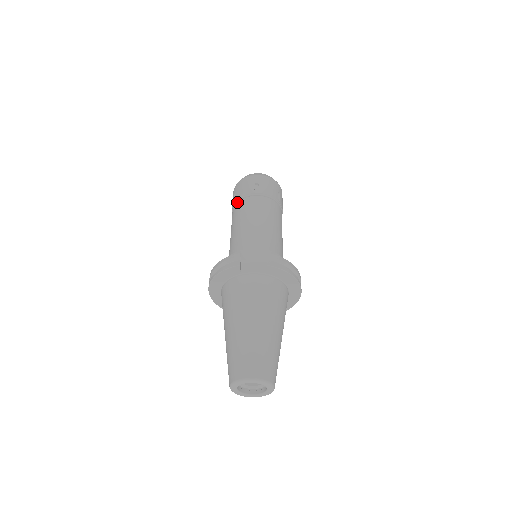
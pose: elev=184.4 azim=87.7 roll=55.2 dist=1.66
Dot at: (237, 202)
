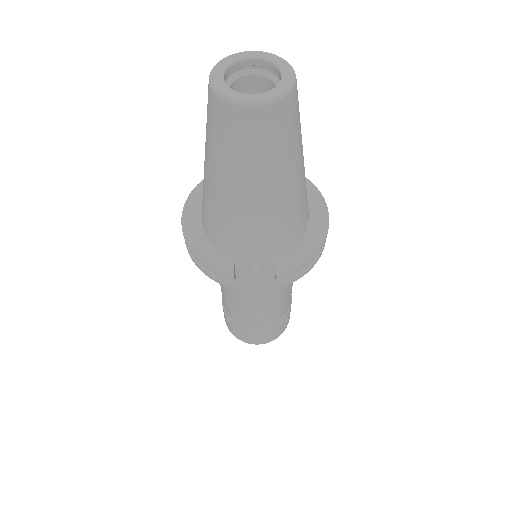
Dot at: occluded
